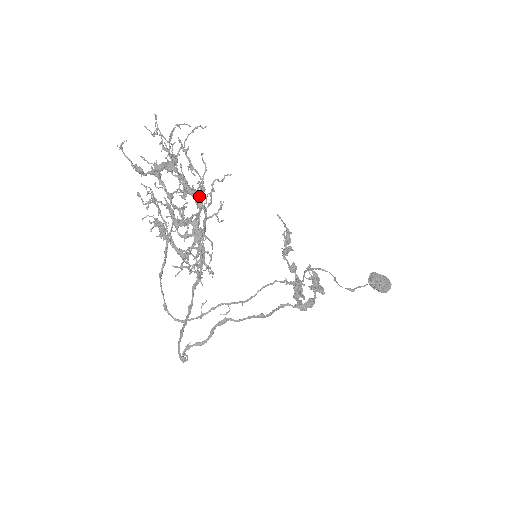
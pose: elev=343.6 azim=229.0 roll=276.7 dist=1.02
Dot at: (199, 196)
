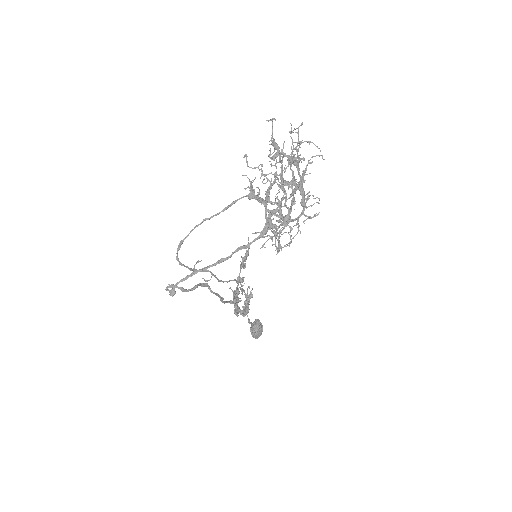
Dot at: occluded
